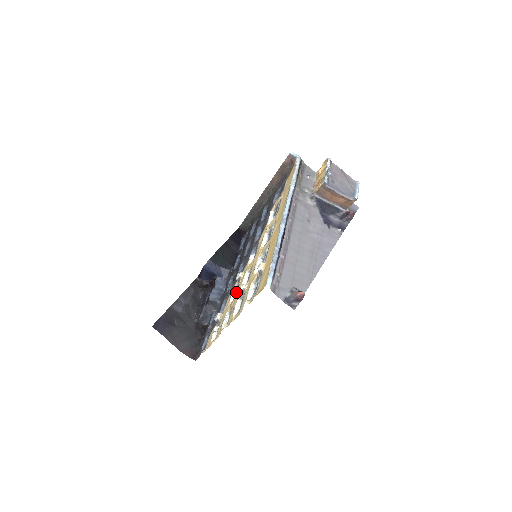
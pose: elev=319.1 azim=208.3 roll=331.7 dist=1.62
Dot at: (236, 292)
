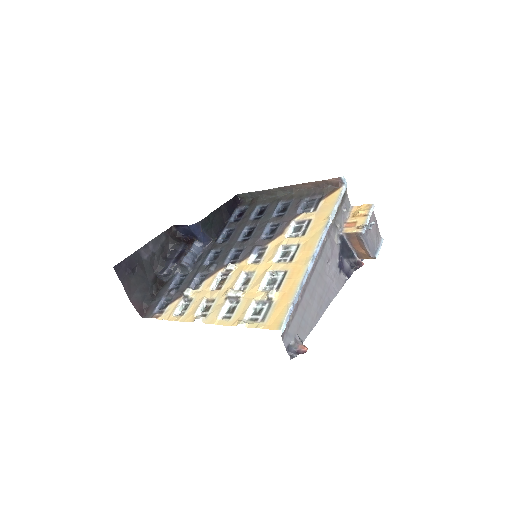
Dot at: (219, 279)
